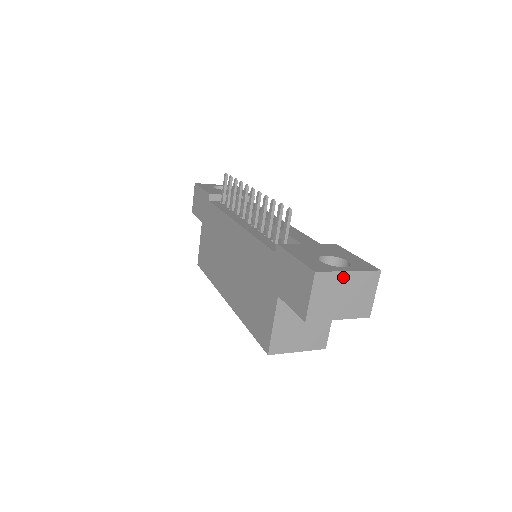
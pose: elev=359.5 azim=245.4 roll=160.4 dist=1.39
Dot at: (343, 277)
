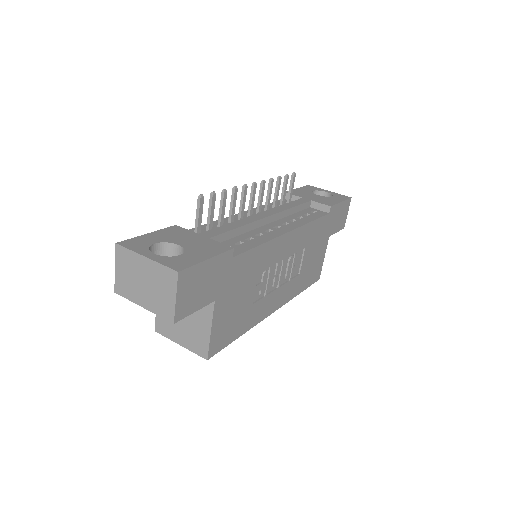
Dot at: (141, 261)
